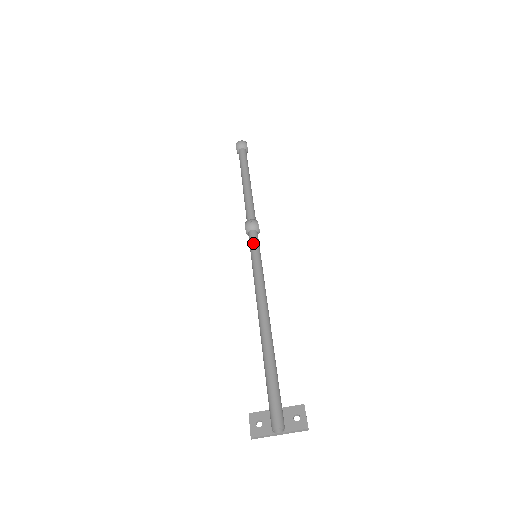
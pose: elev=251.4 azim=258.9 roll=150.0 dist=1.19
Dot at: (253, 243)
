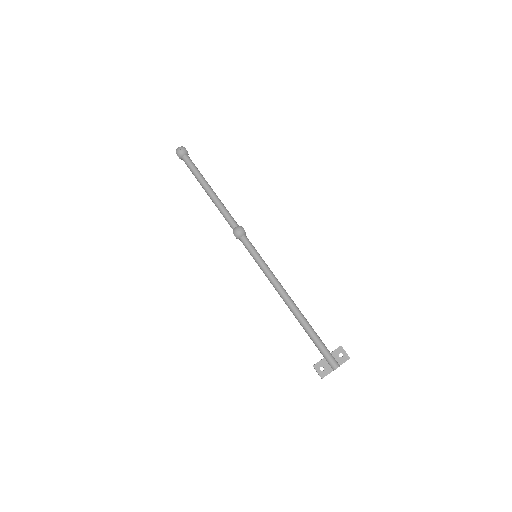
Dot at: (250, 247)
